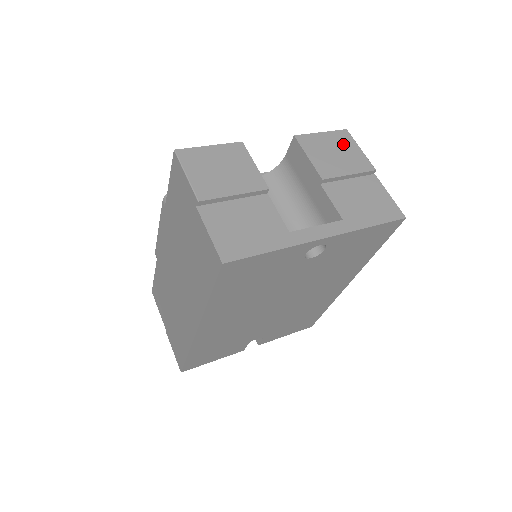
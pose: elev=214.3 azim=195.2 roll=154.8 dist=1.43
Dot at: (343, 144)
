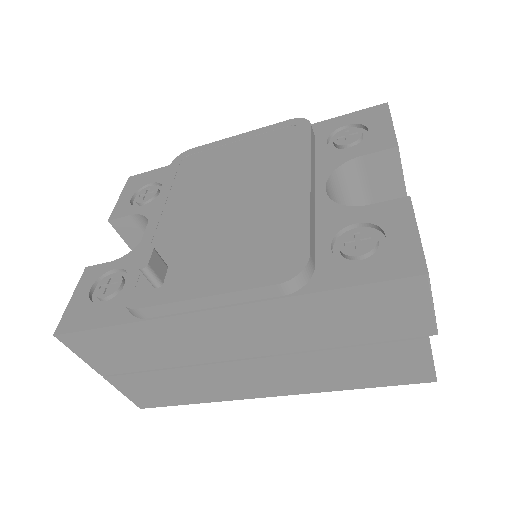
Dot at: occluded
